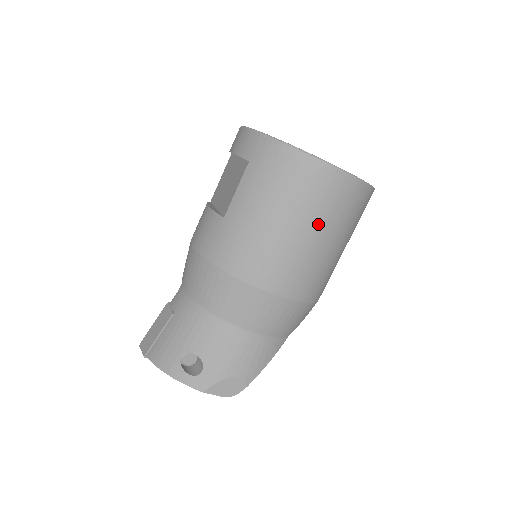
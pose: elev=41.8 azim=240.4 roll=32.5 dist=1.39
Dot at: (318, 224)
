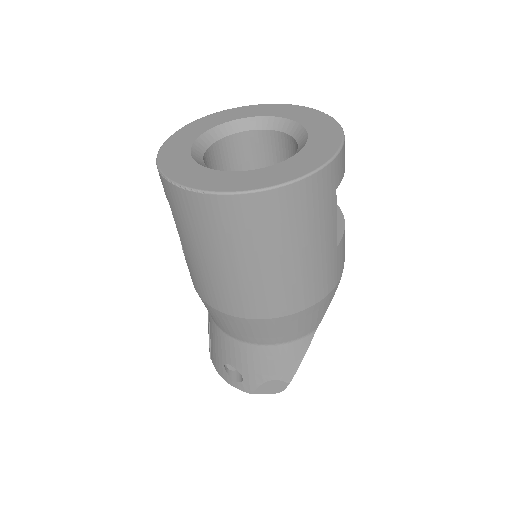
Dot at: (259, 251)
